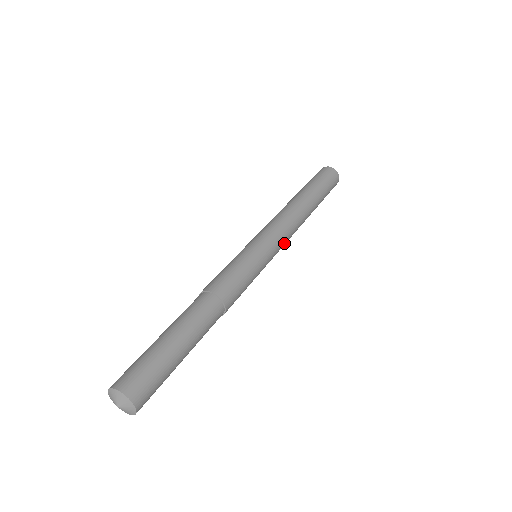
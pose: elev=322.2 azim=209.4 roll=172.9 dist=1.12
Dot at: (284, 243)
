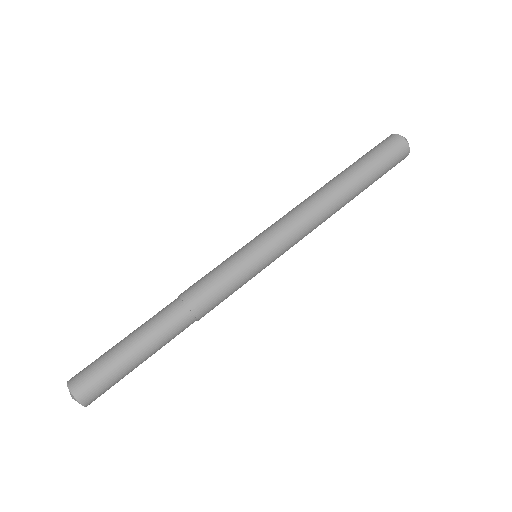
Dot at: (294, 239)
